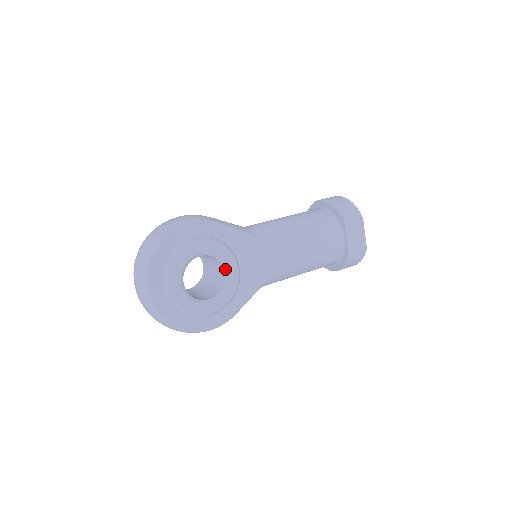
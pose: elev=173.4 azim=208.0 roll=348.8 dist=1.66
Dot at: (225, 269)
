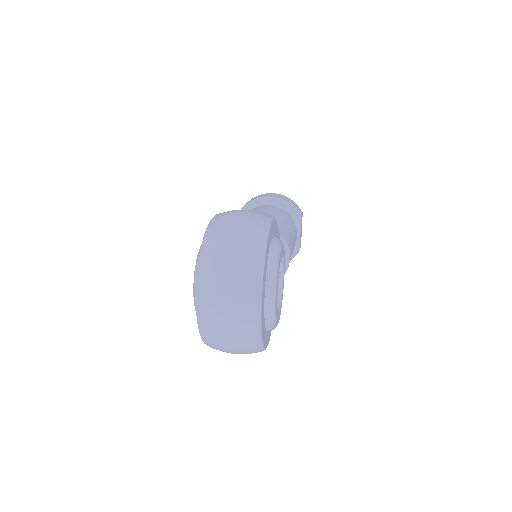
Dot at: (281, 272)
